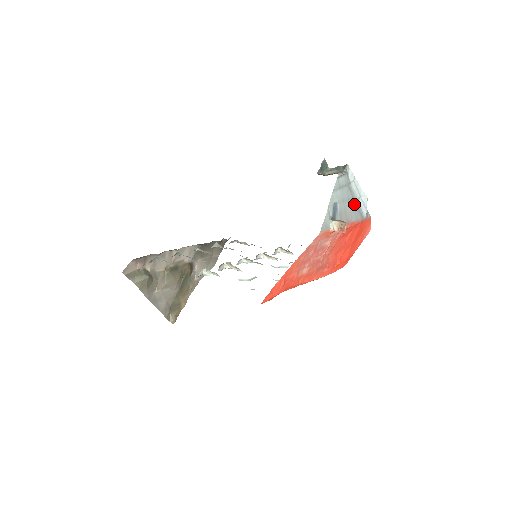
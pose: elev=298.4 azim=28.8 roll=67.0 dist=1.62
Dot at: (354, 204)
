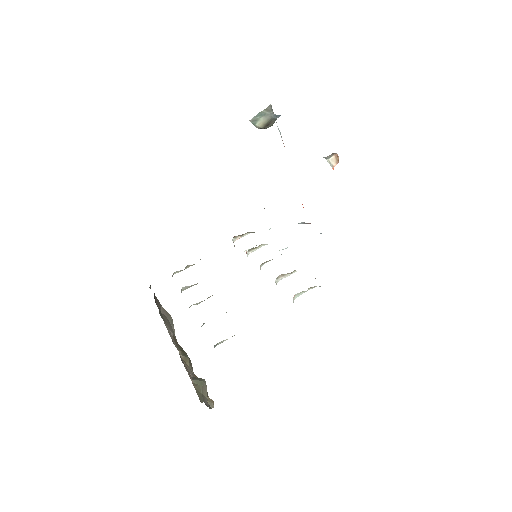
Dot at: occluded
